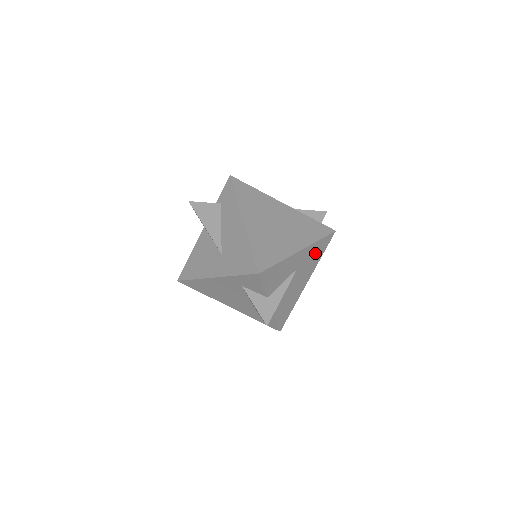
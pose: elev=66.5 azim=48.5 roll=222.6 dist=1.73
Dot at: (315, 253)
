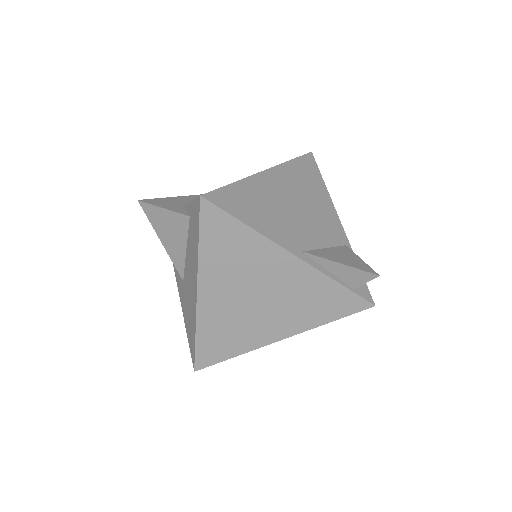
Dot at: occluded
